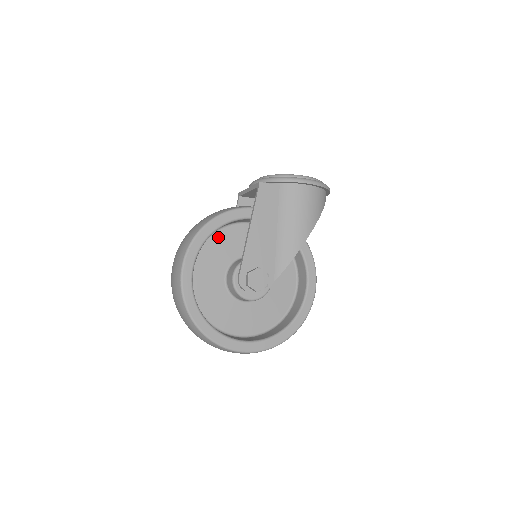
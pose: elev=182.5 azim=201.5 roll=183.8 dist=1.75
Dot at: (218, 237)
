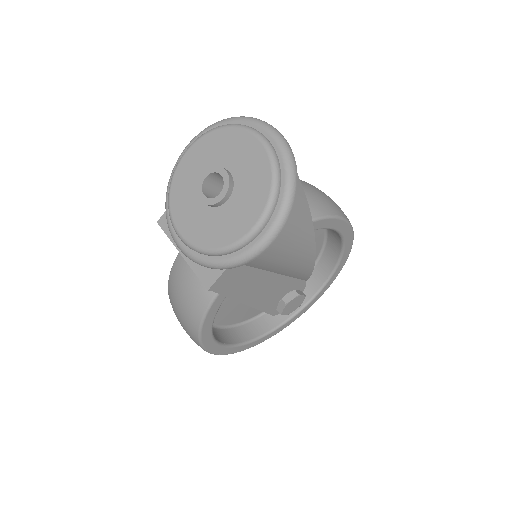
Dot at: occluded
